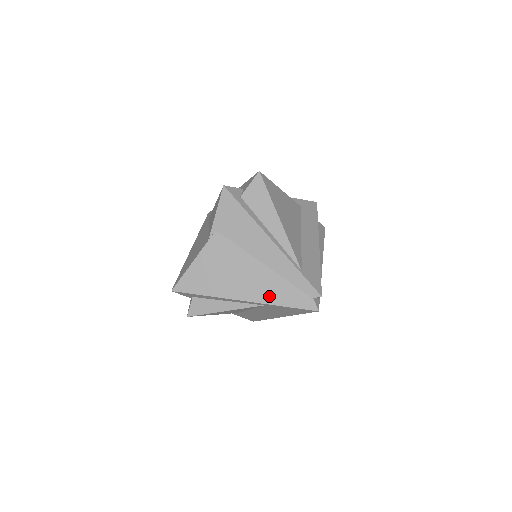
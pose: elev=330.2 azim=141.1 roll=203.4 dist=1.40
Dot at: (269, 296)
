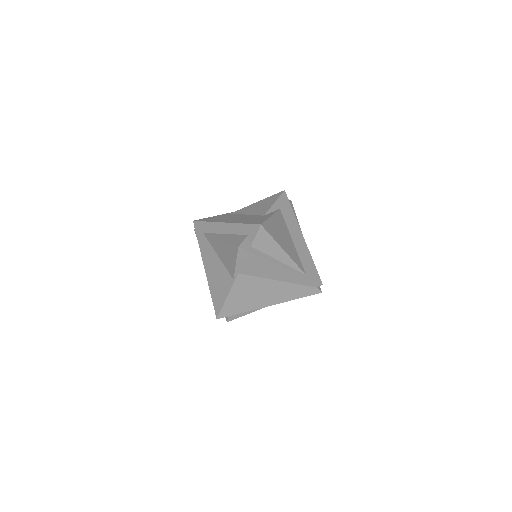
Dot at: (287, 297)
